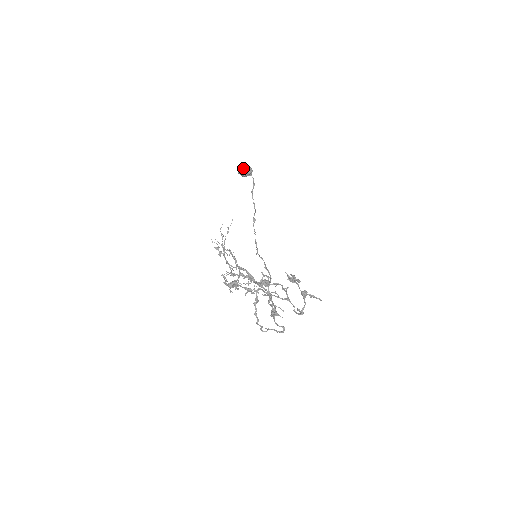
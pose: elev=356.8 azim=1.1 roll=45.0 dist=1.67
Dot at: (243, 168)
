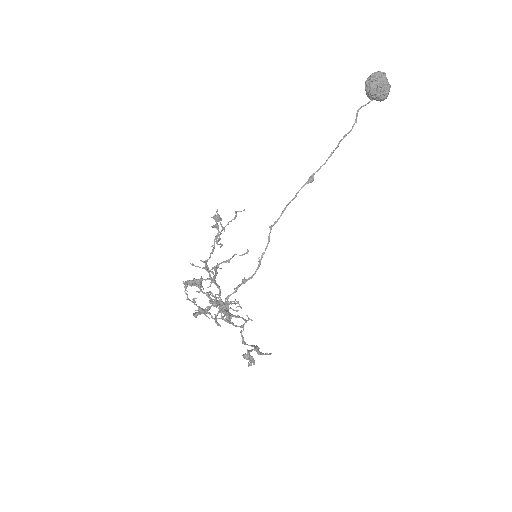
Dot at: (377, 88)
